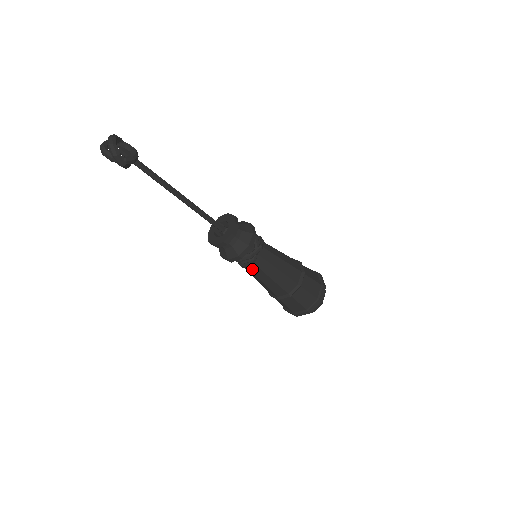
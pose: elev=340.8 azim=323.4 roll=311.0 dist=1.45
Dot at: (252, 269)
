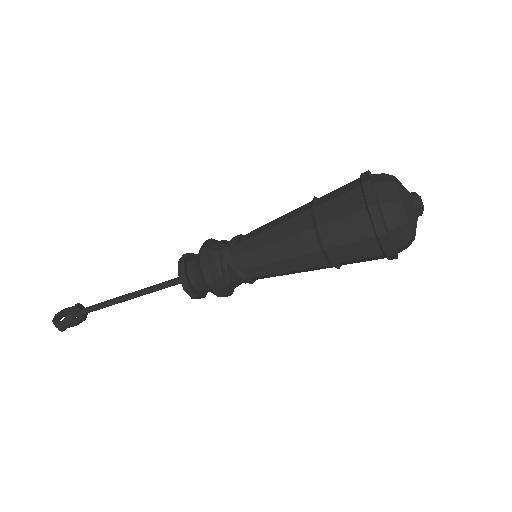
Dot at: (255, 275)
